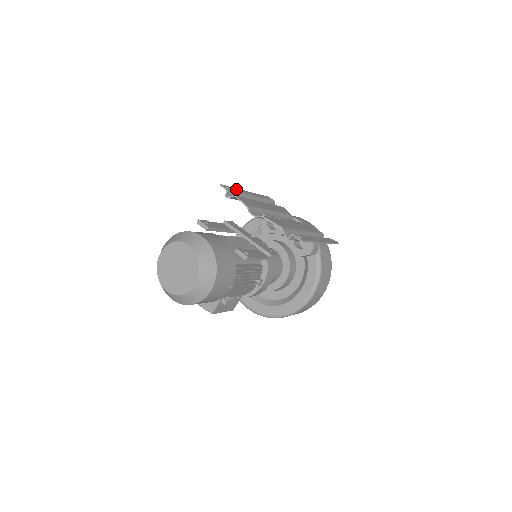
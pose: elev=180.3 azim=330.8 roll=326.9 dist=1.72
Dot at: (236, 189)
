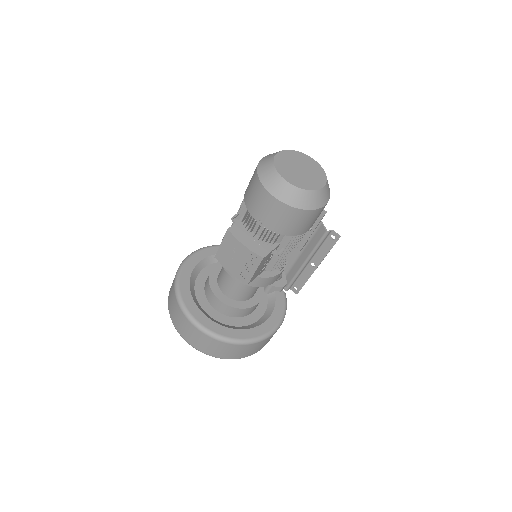
Dot at: occluded
